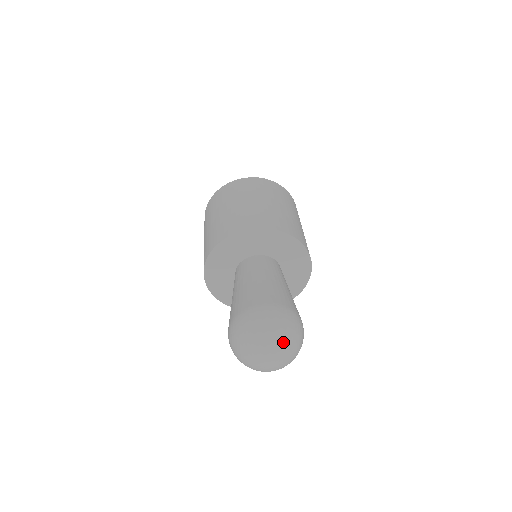
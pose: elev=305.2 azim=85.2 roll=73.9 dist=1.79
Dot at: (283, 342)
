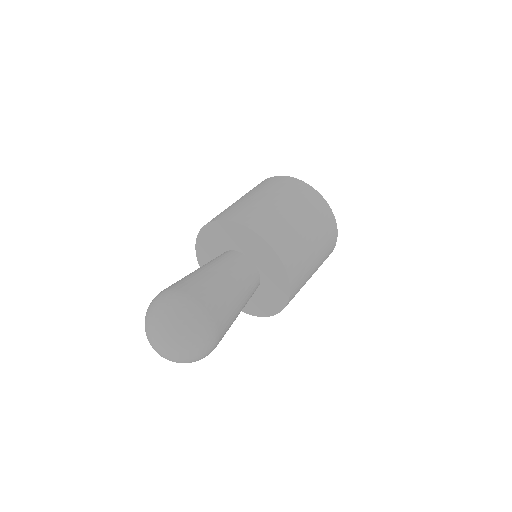
Dot at: (175, 338)
